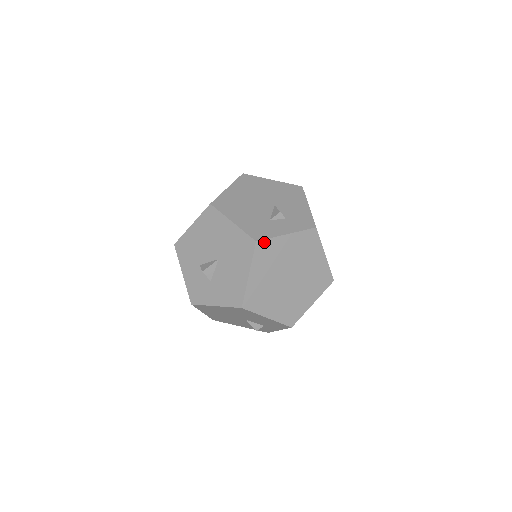
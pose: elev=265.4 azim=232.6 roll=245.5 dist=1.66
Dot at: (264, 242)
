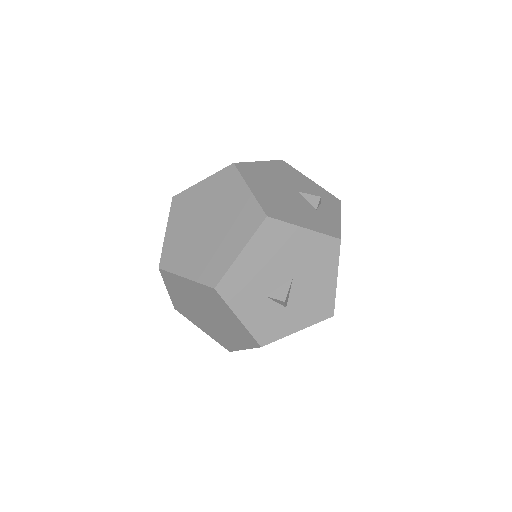
Dot at: (340, 236)
